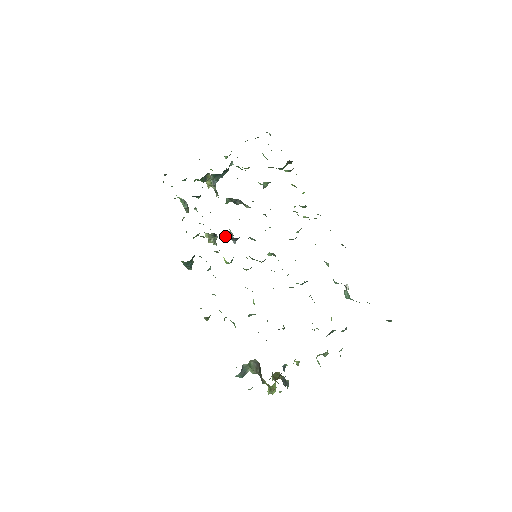
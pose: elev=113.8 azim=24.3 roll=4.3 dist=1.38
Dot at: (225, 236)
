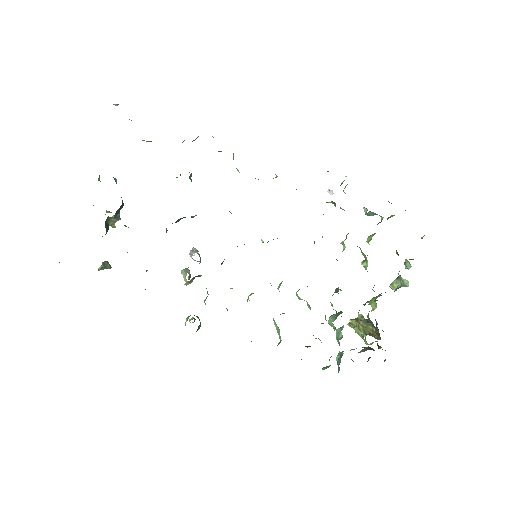
Dot at: (199, 263)
